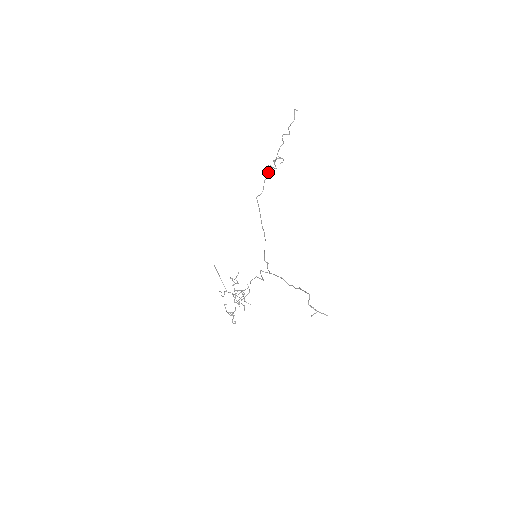
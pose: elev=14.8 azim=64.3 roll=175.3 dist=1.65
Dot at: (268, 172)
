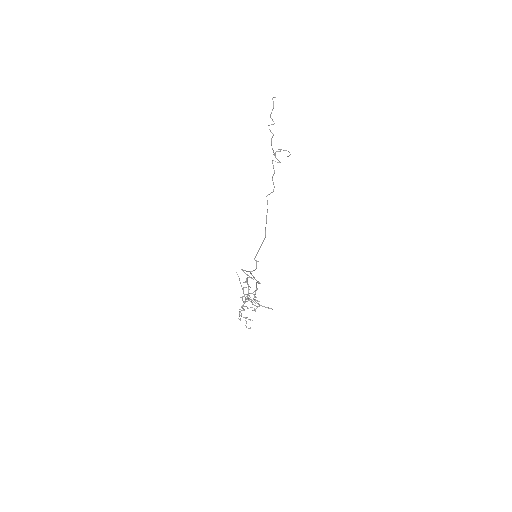
Dot at: (273, 168)
